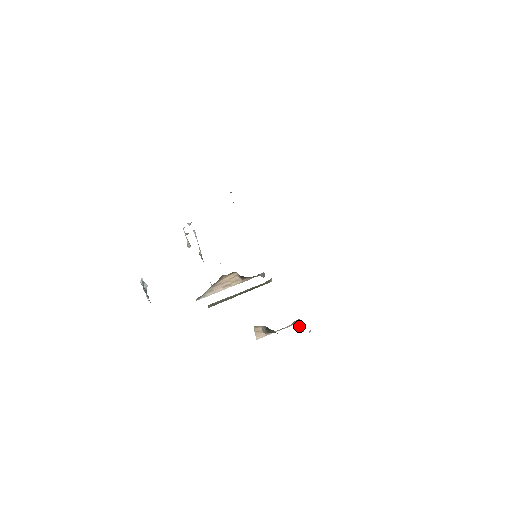
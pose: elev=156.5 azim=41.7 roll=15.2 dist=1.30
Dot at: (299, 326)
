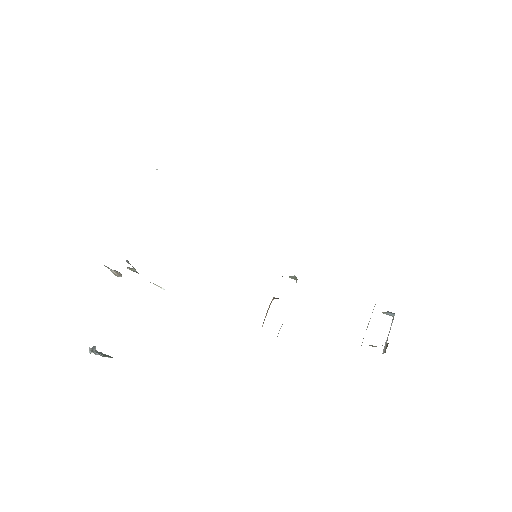
Dot at: occluded
